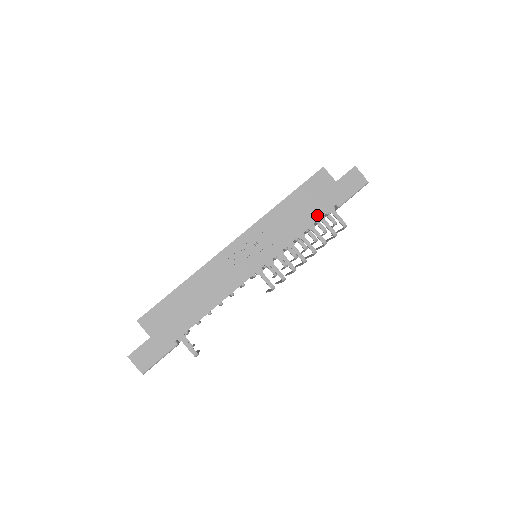
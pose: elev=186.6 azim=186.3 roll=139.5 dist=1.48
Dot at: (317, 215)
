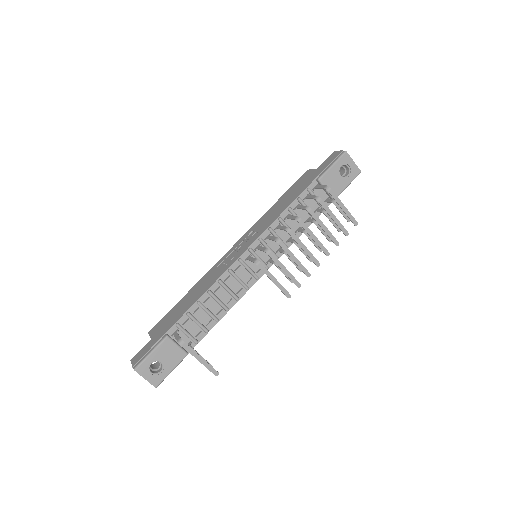
Dot at: (298, 195)
